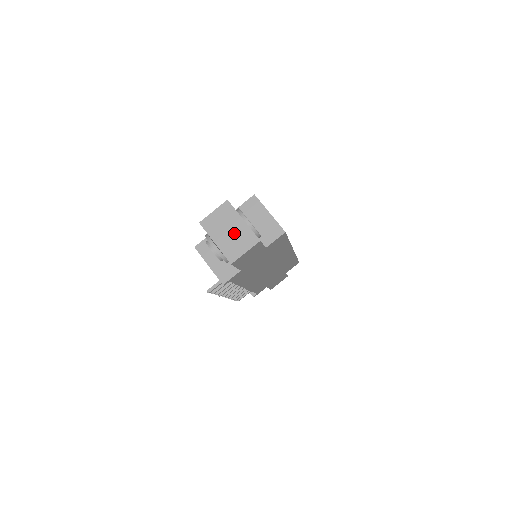
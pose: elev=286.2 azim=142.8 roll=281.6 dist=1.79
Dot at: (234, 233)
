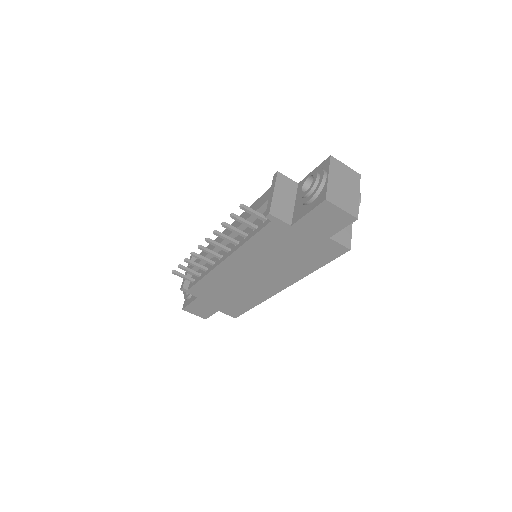
Dot at: (346, 191)
